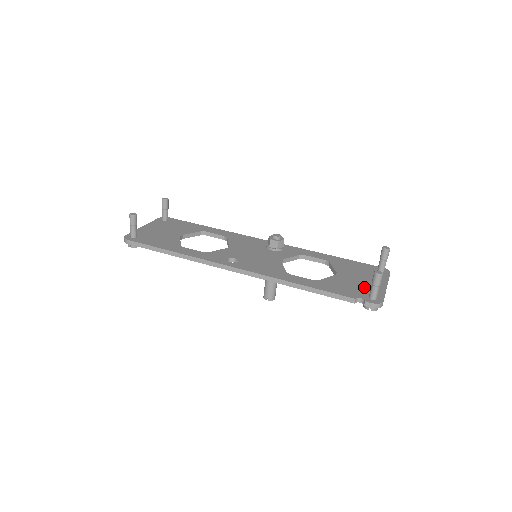
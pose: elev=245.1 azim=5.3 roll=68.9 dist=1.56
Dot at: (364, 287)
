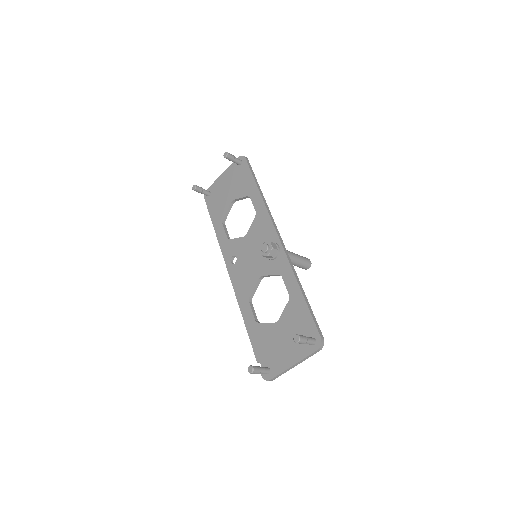
Dot at: (276, 354)
